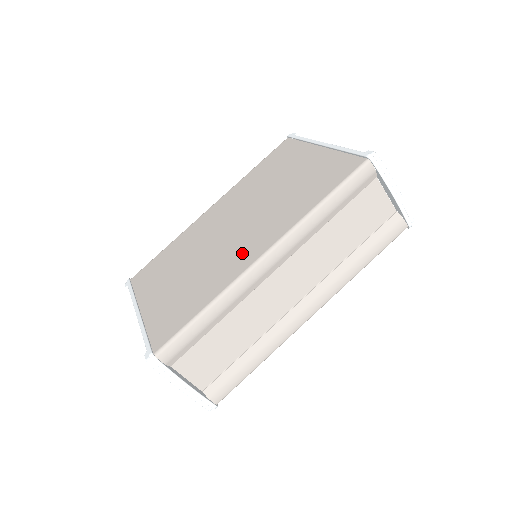
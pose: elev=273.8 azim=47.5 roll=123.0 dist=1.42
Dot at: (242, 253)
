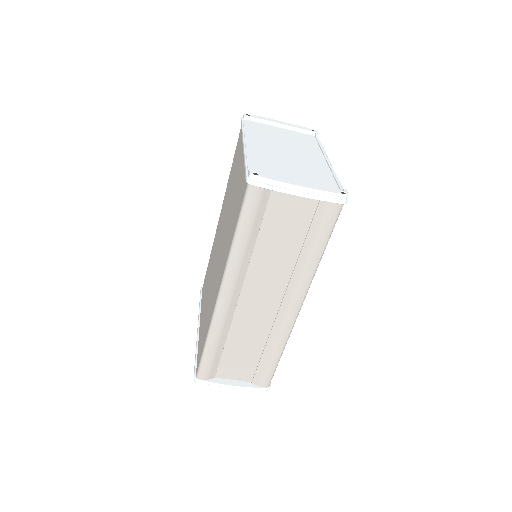
Dot at: (216, 286)
